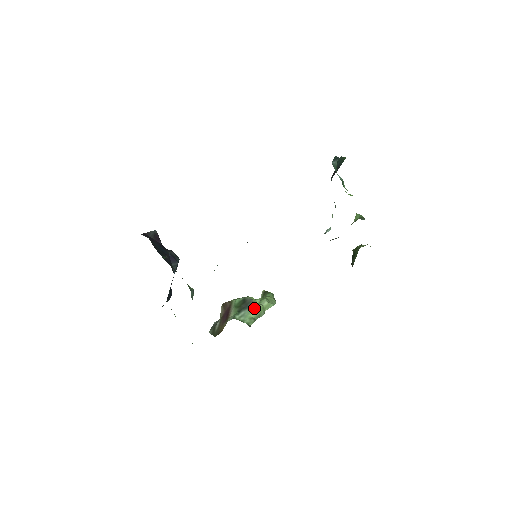
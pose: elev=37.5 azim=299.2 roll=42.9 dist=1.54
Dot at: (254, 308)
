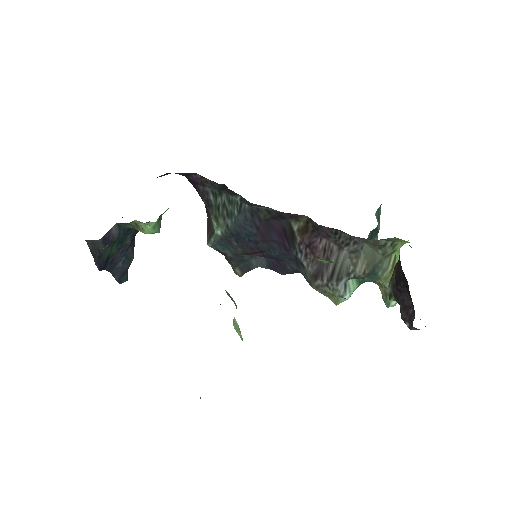
Dot at: (227, 292)
